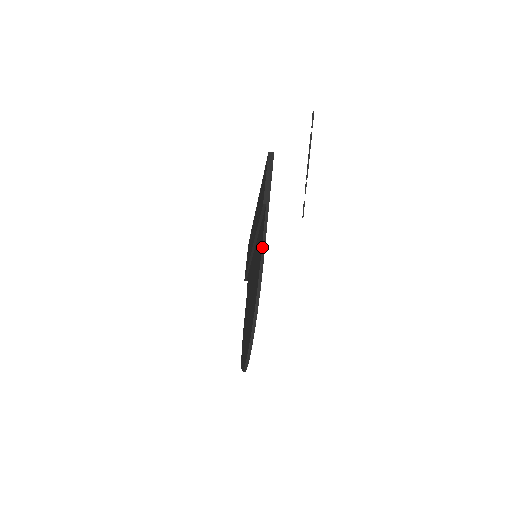
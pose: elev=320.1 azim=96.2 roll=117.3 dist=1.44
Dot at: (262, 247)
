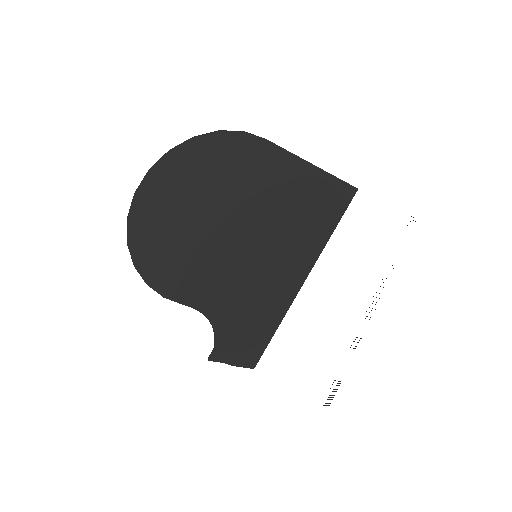
Dot at: occluded
